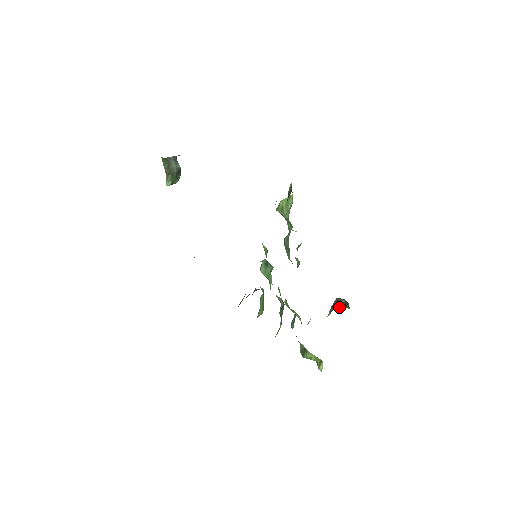
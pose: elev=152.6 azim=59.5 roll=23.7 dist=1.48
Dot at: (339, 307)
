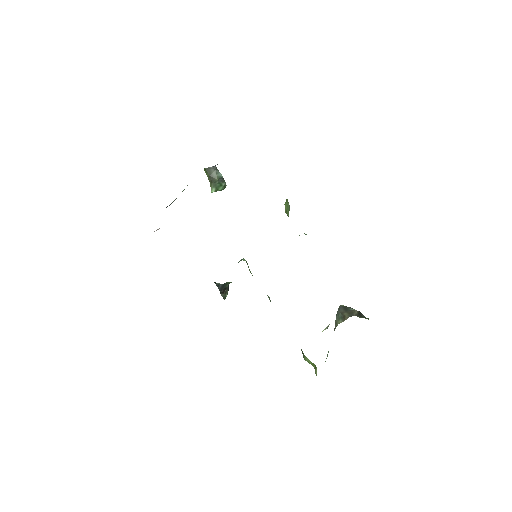
Dot at: occluded
